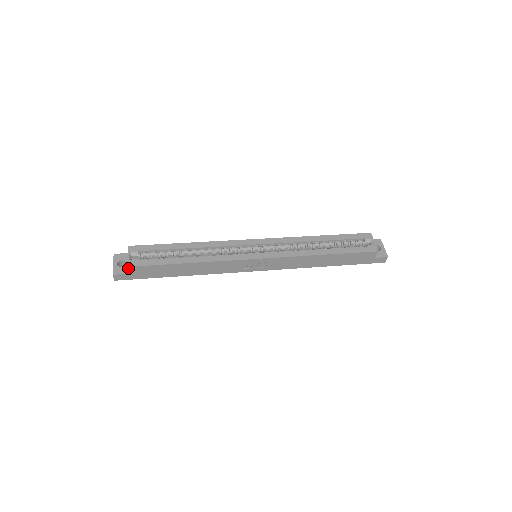
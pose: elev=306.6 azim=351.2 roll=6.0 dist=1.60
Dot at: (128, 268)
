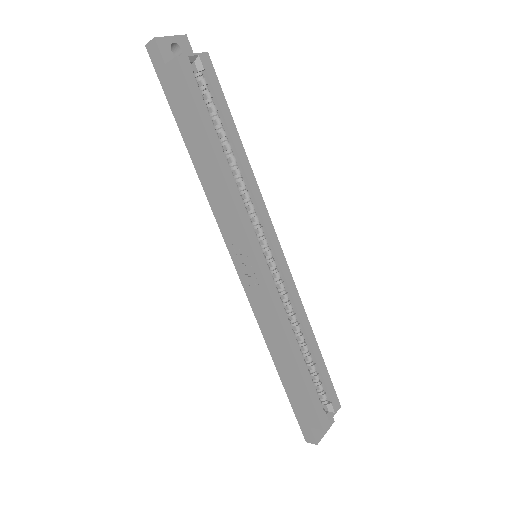
Dot at: (175, 58)
